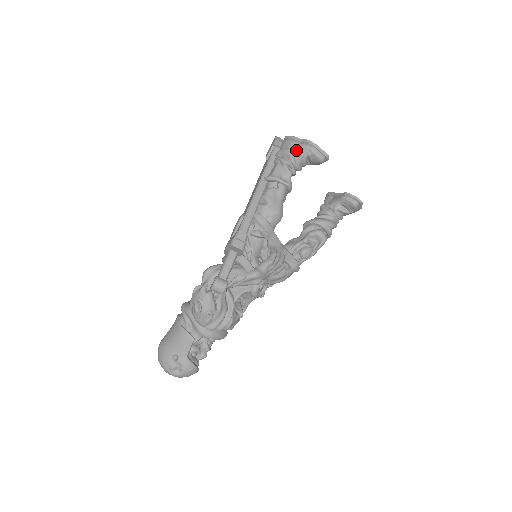
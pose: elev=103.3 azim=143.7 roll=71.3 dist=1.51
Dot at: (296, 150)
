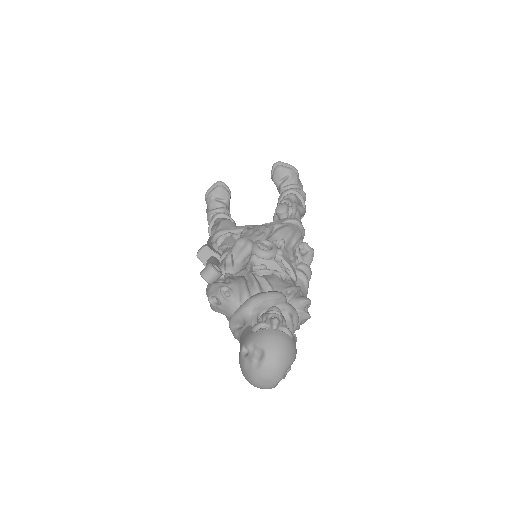
Dot at: (208, 209)
